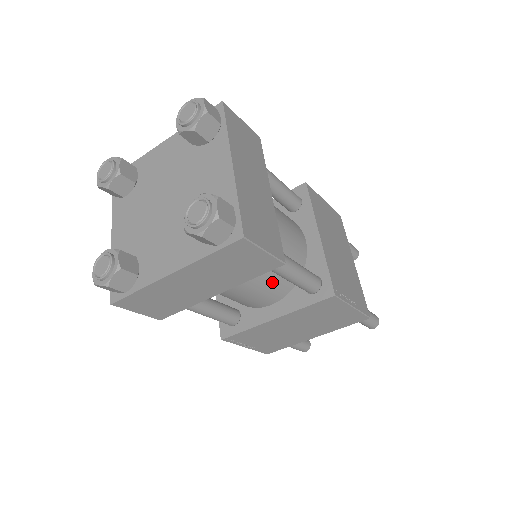
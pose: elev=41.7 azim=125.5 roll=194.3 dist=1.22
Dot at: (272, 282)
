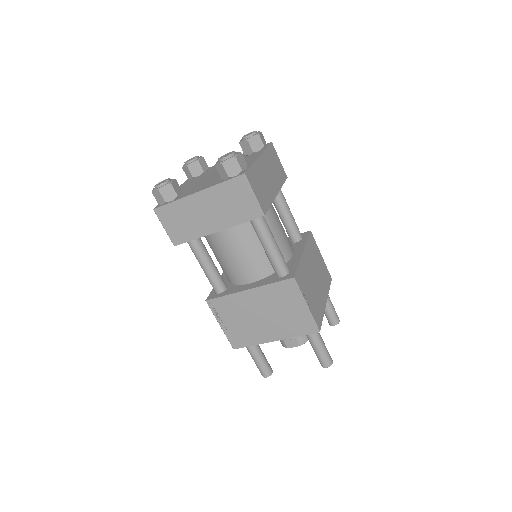
Dot at: (256, 257)
